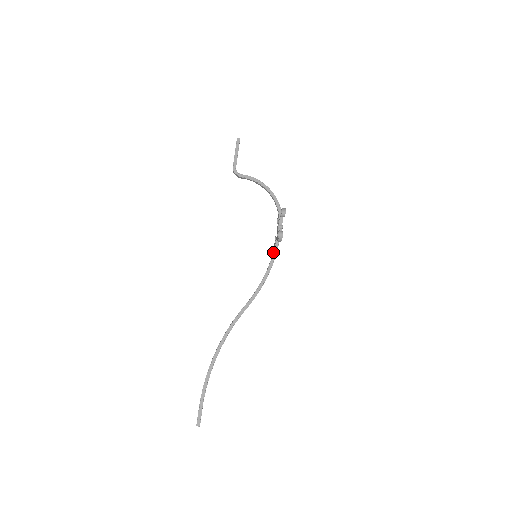
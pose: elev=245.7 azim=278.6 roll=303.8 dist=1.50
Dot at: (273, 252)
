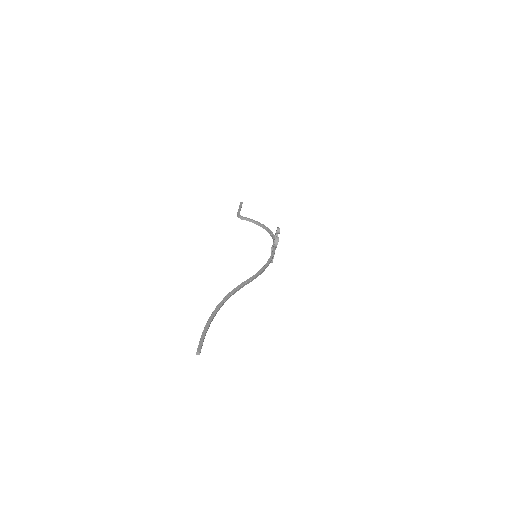
Dot at: occluded
